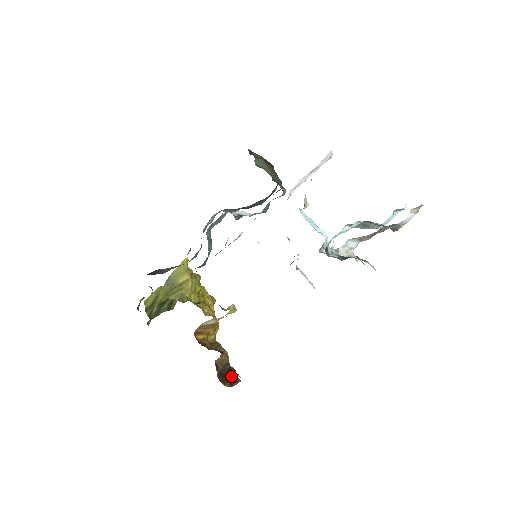
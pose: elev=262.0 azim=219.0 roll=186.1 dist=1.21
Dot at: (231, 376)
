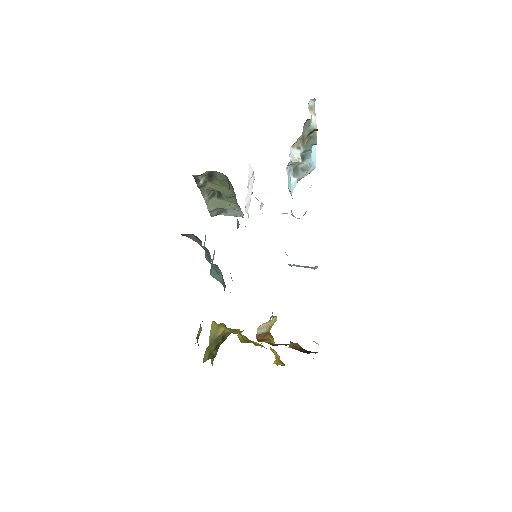
Dot at: occluded
